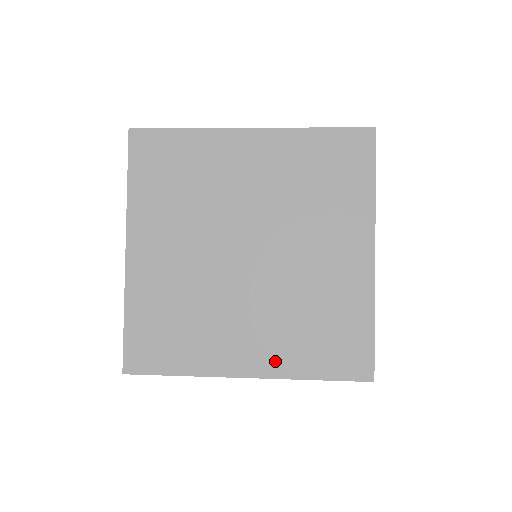
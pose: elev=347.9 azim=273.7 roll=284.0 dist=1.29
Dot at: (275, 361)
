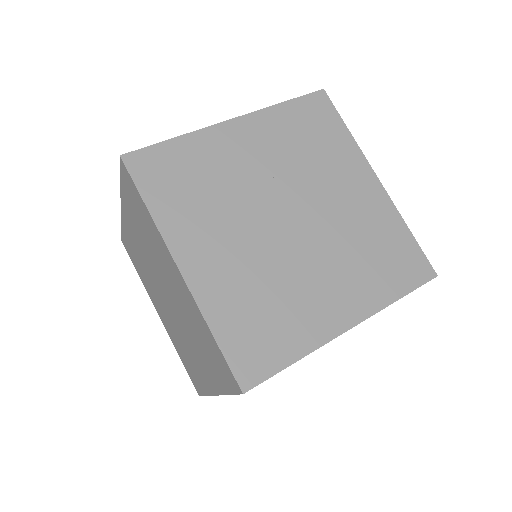
Dot at: (364, 300)
